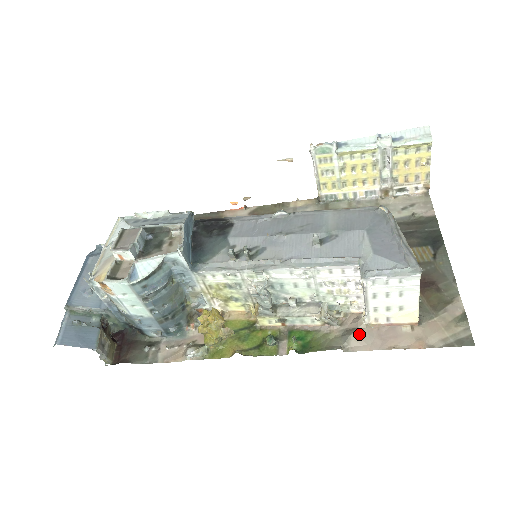
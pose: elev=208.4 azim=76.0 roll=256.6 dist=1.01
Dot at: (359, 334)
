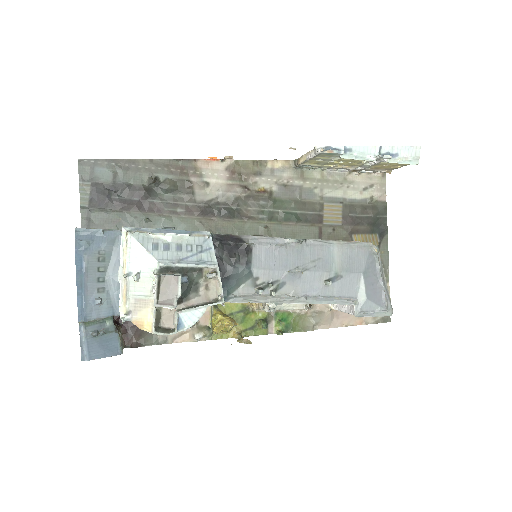
Dot at: (326, 318)
